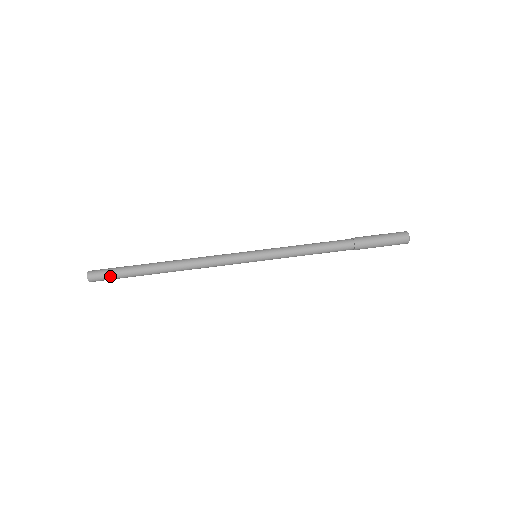
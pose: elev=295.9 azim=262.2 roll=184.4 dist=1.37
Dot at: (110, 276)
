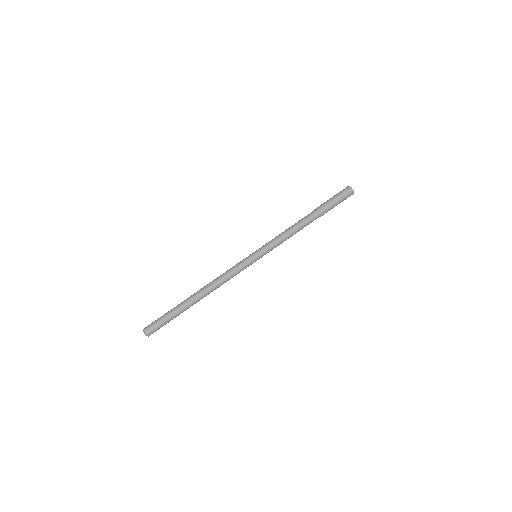
Dot at: (160, 322)
